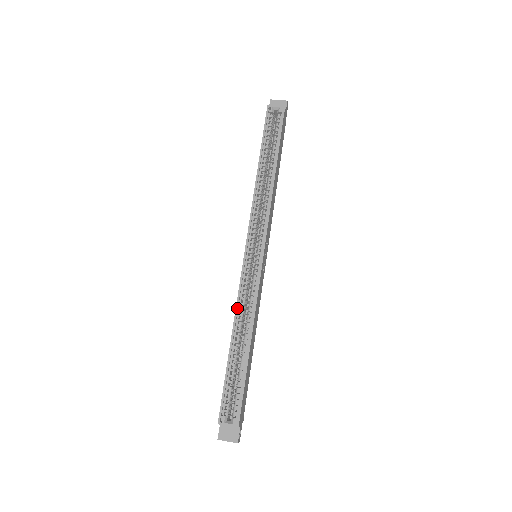
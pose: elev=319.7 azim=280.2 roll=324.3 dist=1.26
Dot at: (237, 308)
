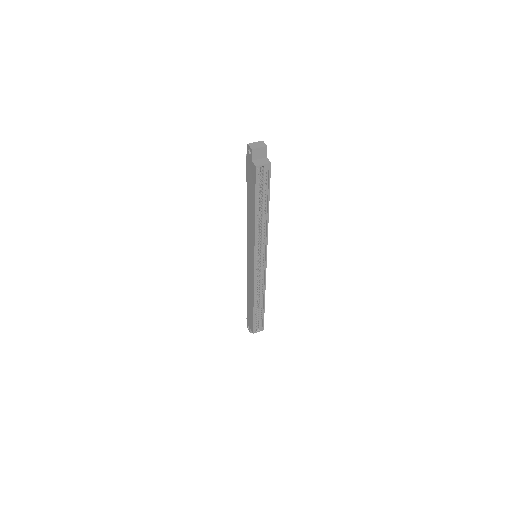
Dot at: (255, 292)
